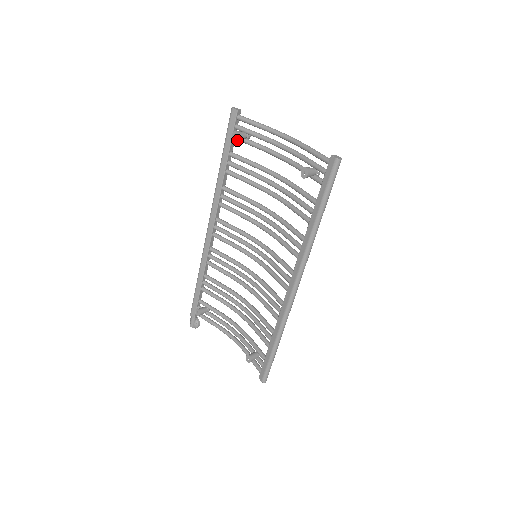
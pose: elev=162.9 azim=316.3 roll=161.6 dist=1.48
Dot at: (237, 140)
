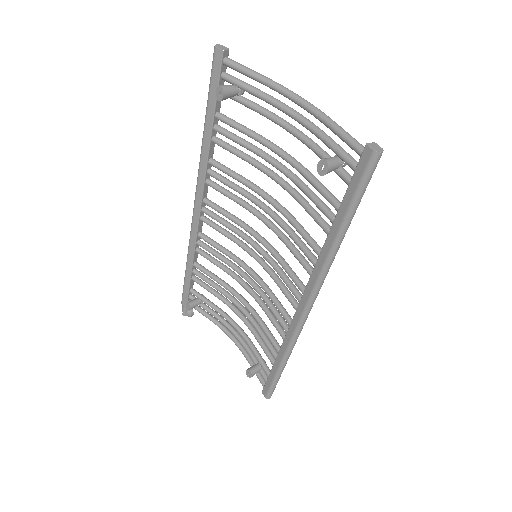
Dot at: (224, 99)
